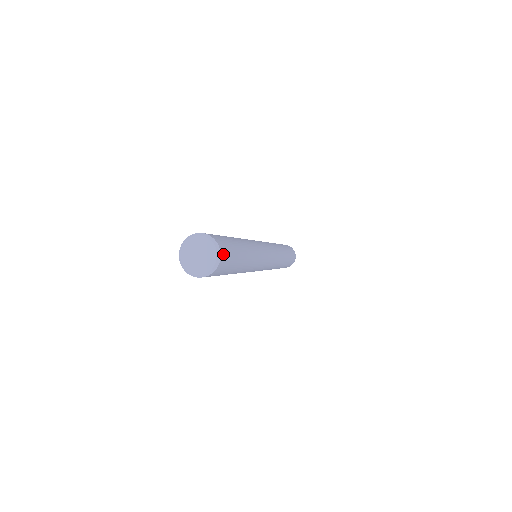
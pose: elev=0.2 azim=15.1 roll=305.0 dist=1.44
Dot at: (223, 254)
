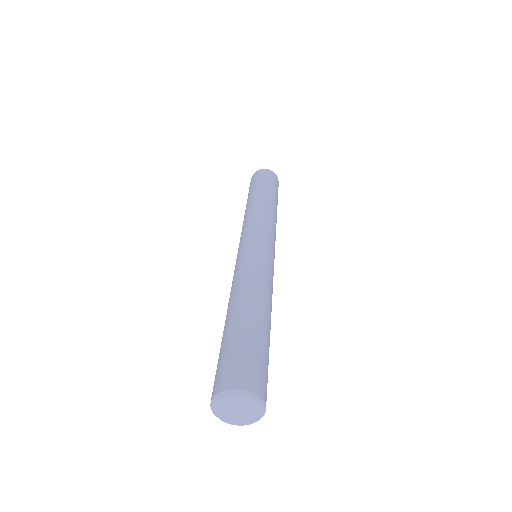
Dot at: (251, 384)
